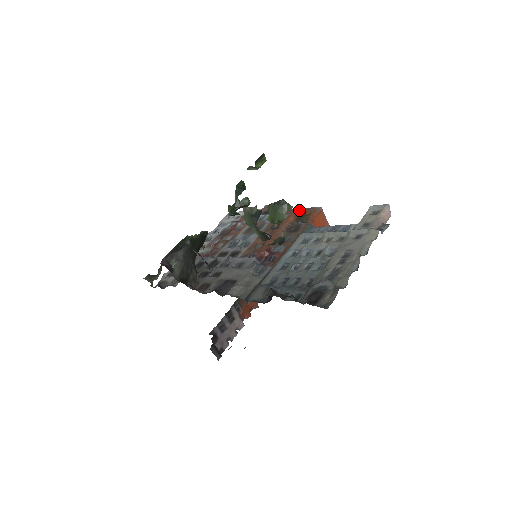
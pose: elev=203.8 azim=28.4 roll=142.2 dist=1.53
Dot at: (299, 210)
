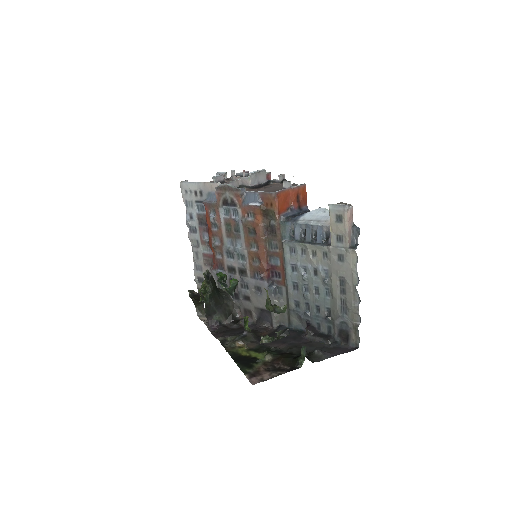
Dot at: (259, 207)
